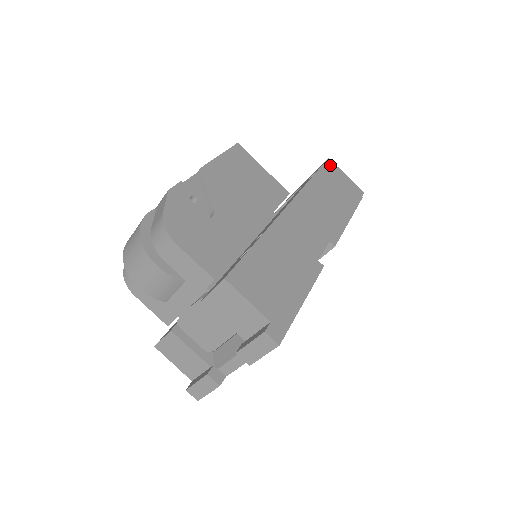
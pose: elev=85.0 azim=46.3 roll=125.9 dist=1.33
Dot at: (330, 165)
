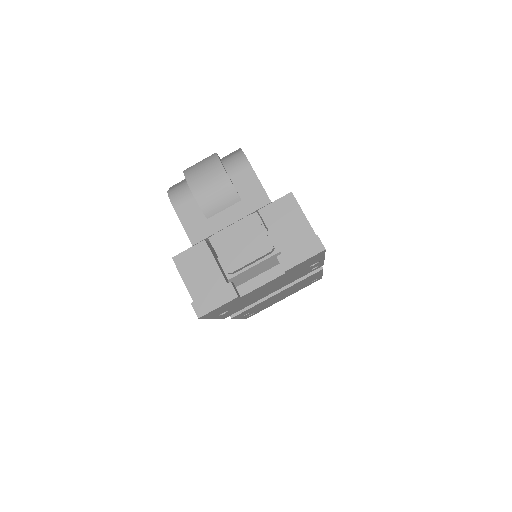
Dot at: occluded
